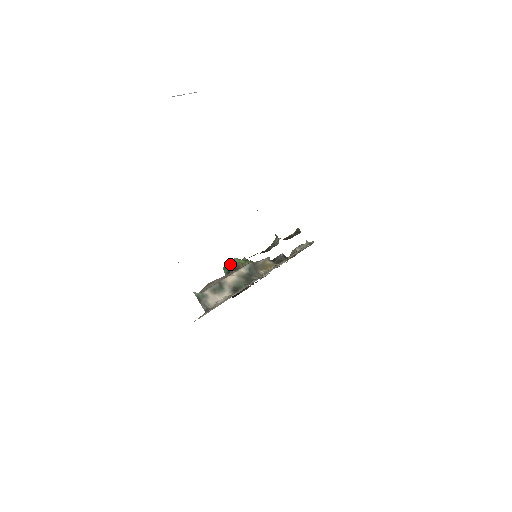
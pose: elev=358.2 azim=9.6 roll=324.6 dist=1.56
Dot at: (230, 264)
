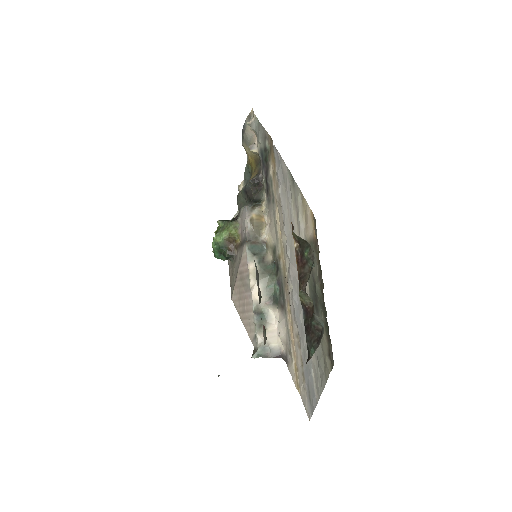
Dot at: (218, 250)
